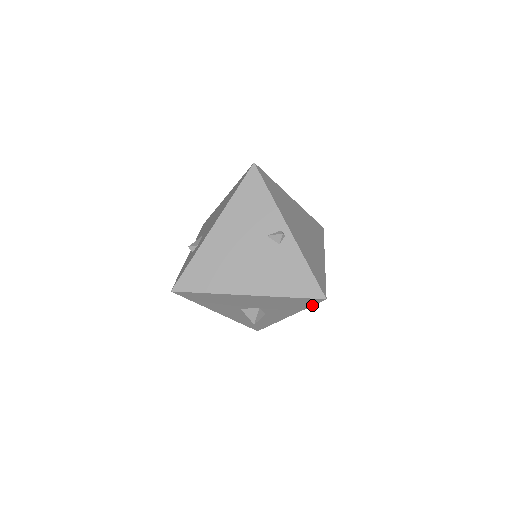
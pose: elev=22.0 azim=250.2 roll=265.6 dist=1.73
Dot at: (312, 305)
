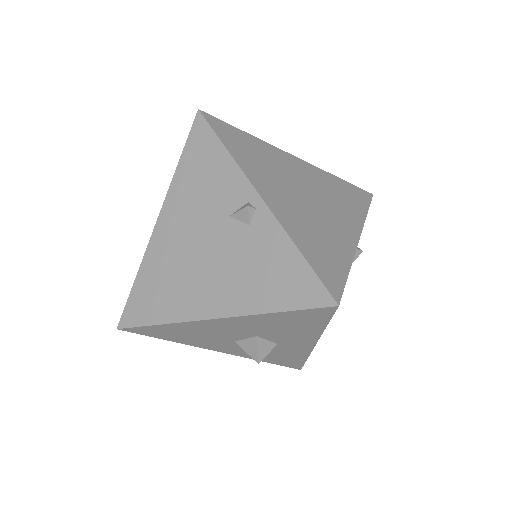
Dot at: (328, 320)
